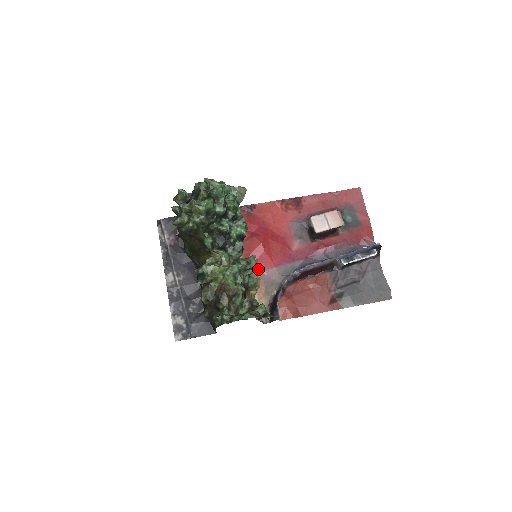
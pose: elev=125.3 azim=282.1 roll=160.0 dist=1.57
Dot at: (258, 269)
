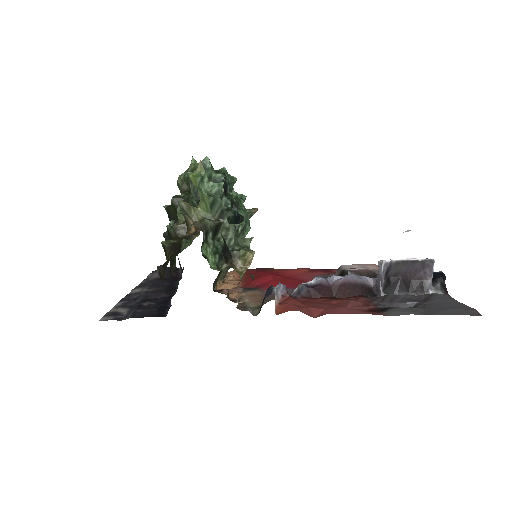
Dot at: (259, 289)
